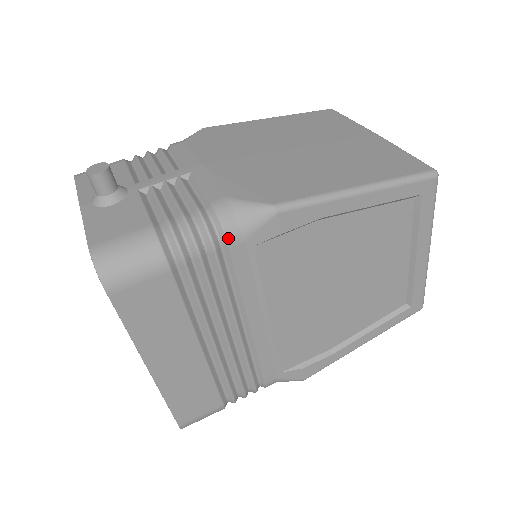
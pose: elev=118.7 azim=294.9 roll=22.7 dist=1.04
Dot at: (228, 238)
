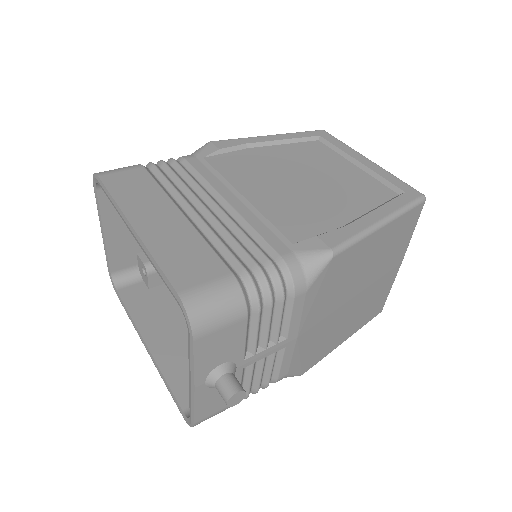
Dot at: (183, 157)
